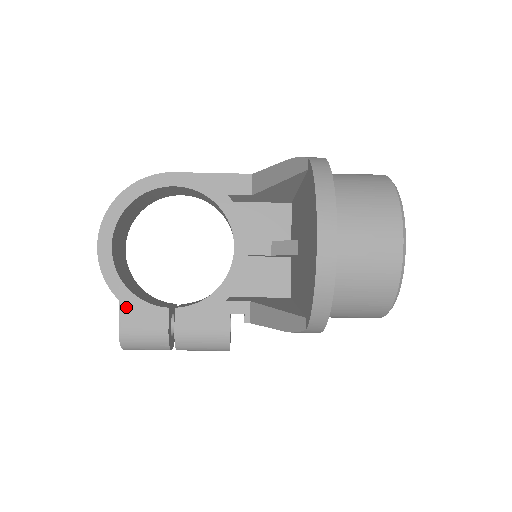
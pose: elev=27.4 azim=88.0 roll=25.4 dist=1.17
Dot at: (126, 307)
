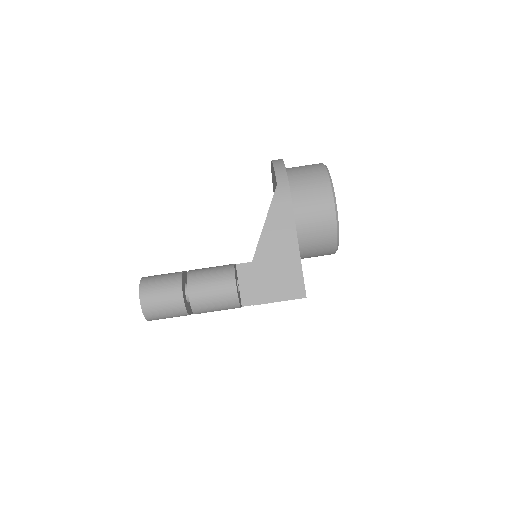
Dot at: occluded
